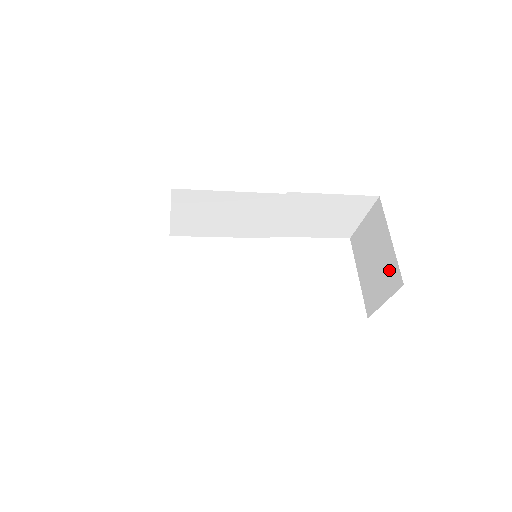
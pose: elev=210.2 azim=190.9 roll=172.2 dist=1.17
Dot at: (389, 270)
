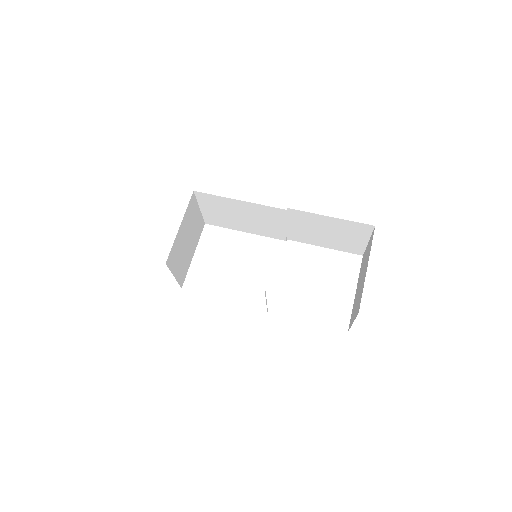
Dot at: (360, 295)
